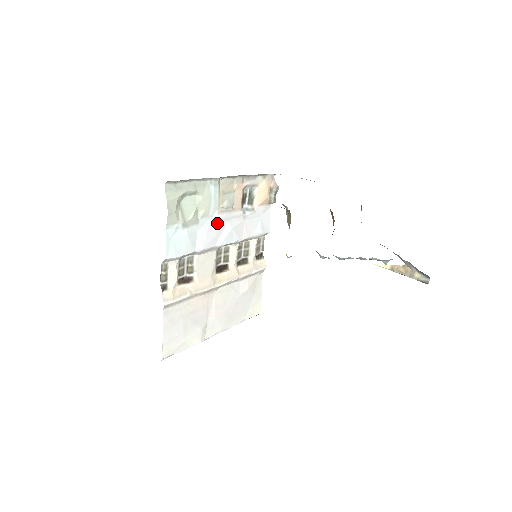
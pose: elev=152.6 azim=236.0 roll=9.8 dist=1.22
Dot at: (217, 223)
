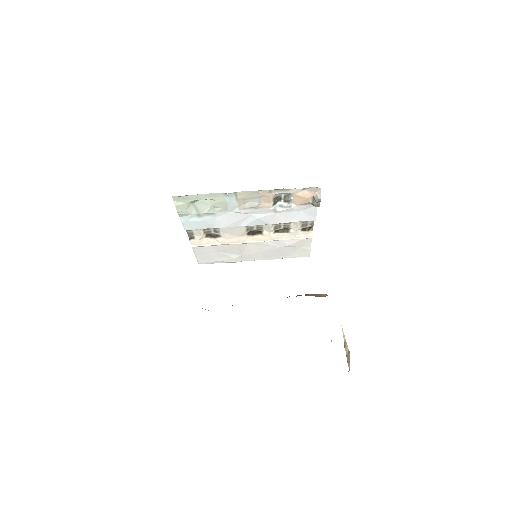
Dot at: (239, 214)
